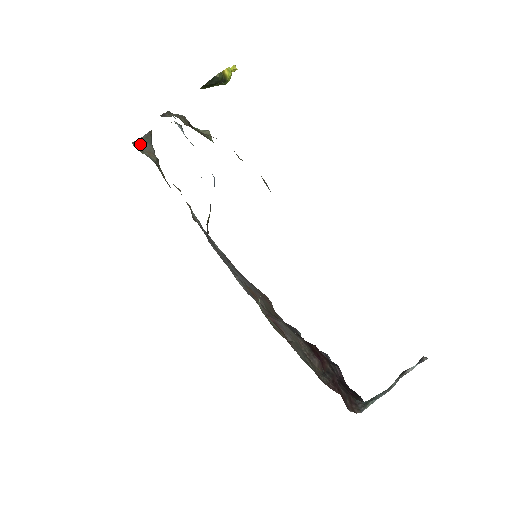
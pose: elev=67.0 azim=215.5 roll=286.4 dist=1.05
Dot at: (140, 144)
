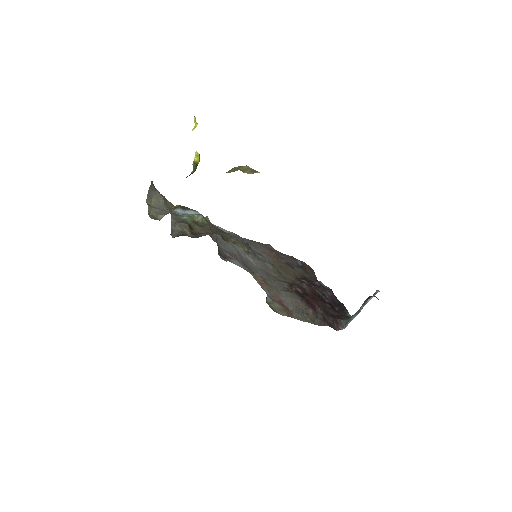
Dot at: (149, 198)
